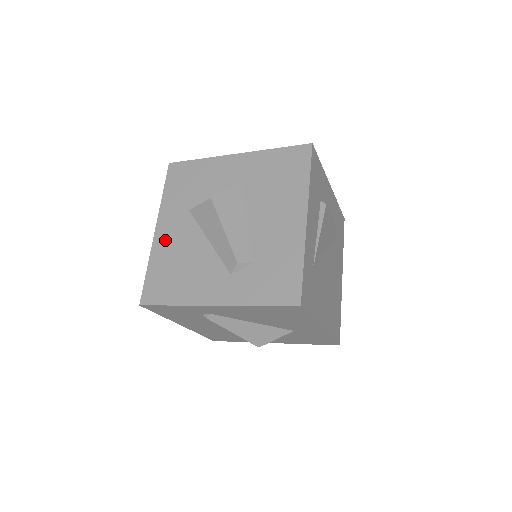
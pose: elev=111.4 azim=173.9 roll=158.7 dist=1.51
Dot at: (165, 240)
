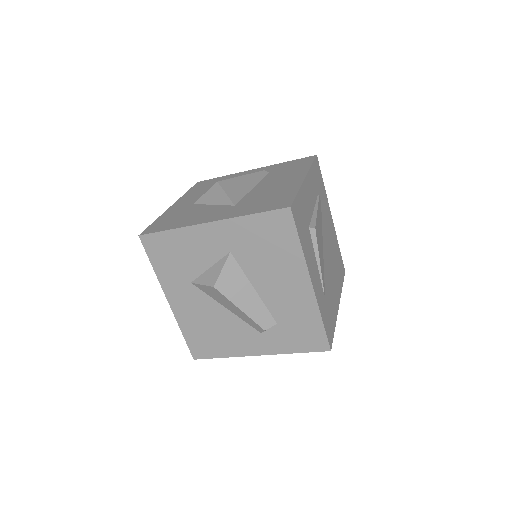
Dot at: (184, 310)
